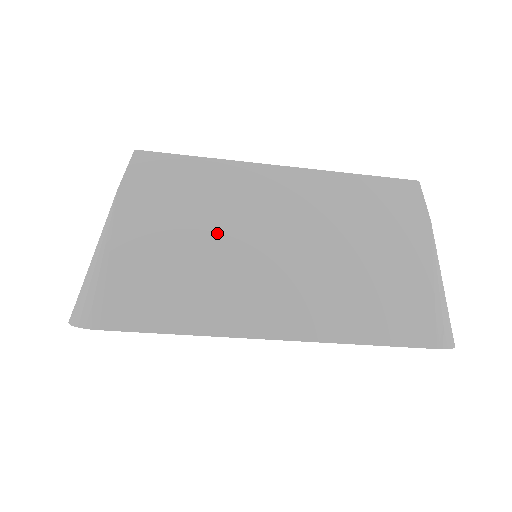
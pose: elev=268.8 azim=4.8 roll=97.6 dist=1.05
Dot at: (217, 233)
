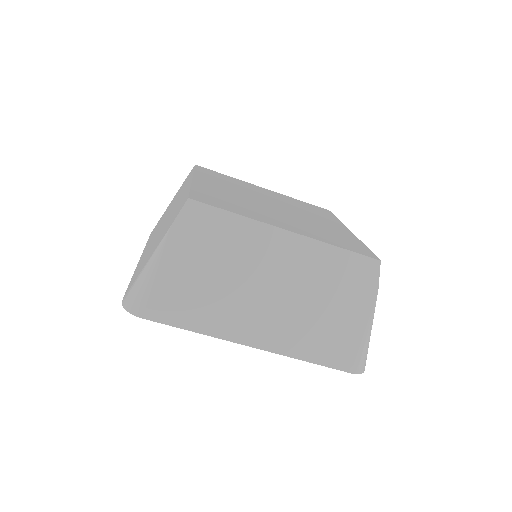
Dot at: (231, 270)
